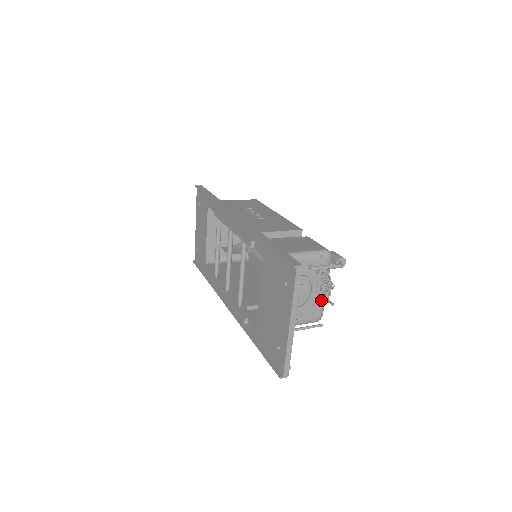
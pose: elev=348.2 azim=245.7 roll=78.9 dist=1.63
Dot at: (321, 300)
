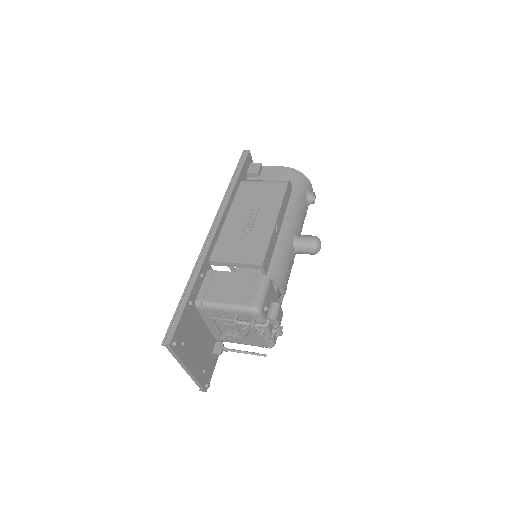
Dot at: (263, 338)
